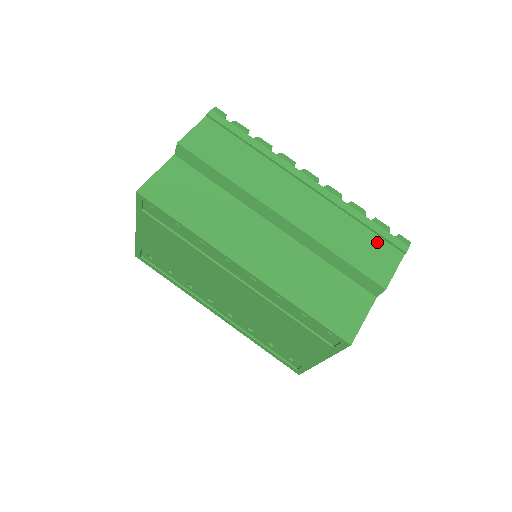
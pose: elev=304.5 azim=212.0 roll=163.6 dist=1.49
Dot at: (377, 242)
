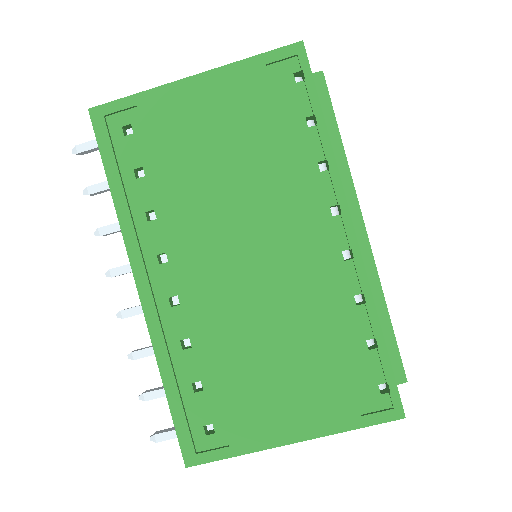
Dot at: occluded
